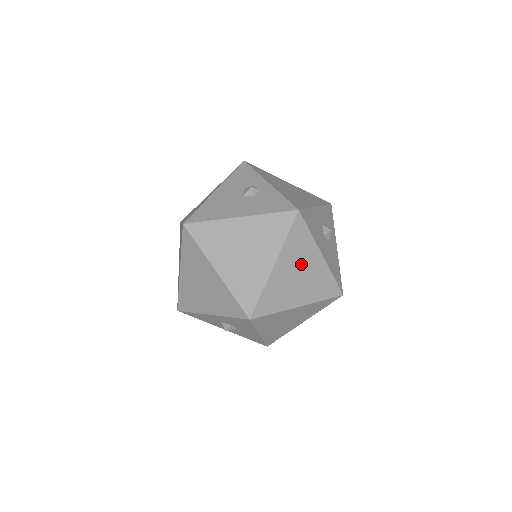
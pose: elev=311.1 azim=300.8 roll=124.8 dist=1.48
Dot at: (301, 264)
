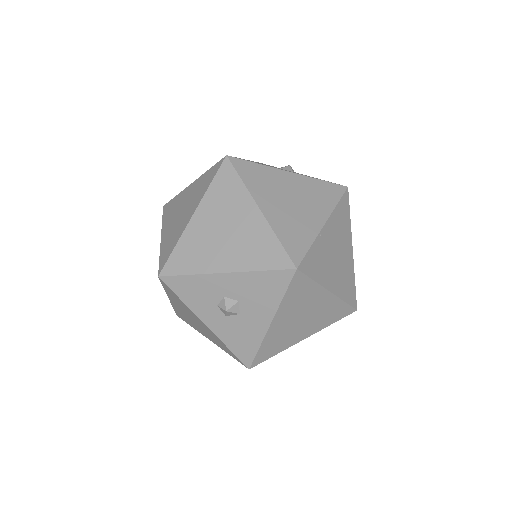
Dot at: (340, 244)
